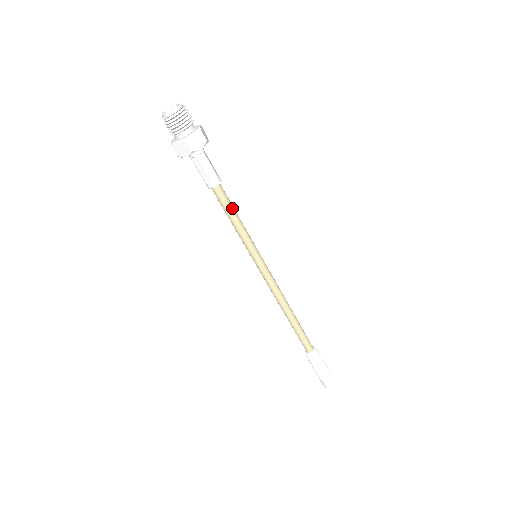
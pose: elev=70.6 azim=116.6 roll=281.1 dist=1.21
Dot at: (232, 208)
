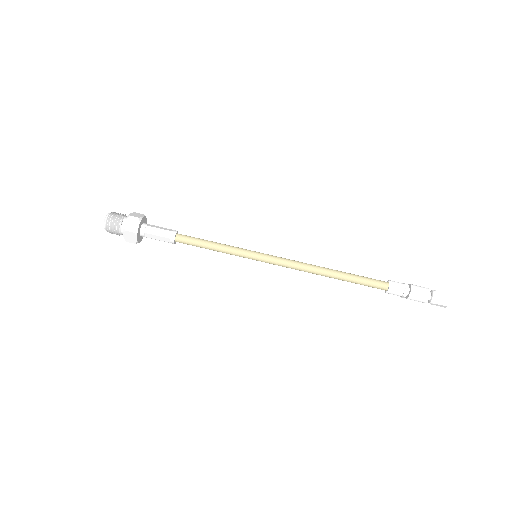
Dot at: (202, 241)
